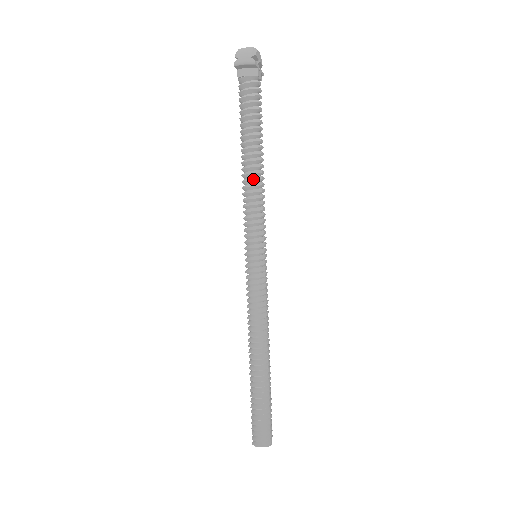
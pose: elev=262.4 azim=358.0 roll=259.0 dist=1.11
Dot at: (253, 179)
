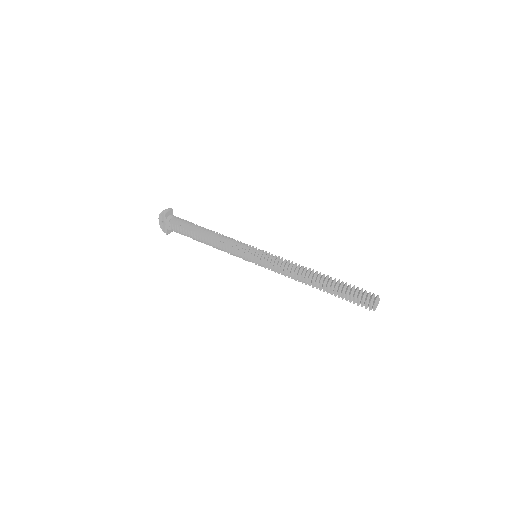
Dot at: (218, 234)
